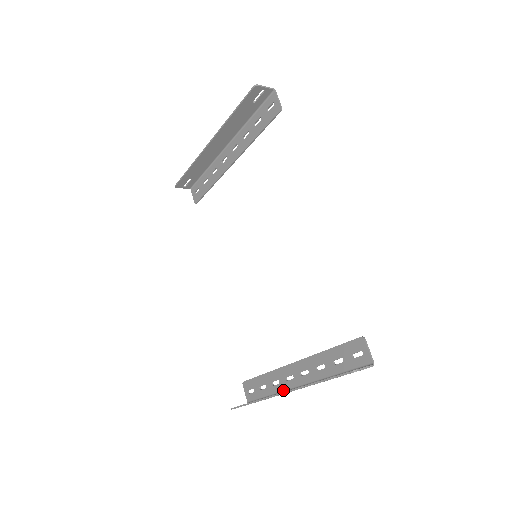
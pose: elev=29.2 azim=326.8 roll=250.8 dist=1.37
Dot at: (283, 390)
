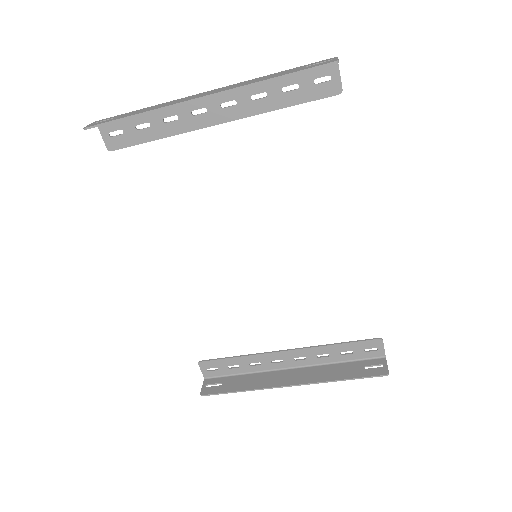
Dot at: (265, 370)
